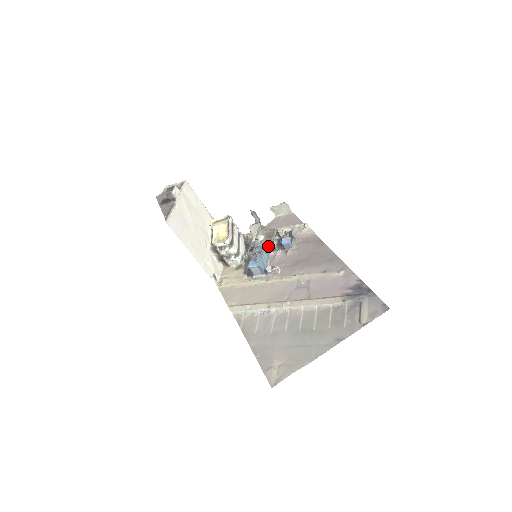
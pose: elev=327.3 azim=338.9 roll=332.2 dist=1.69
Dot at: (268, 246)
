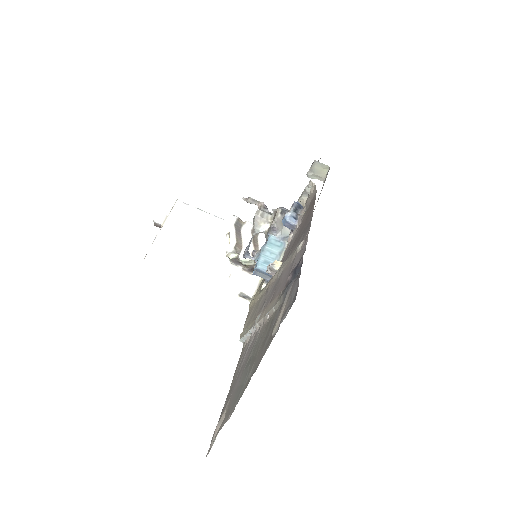
Dot at: (277, 235)
